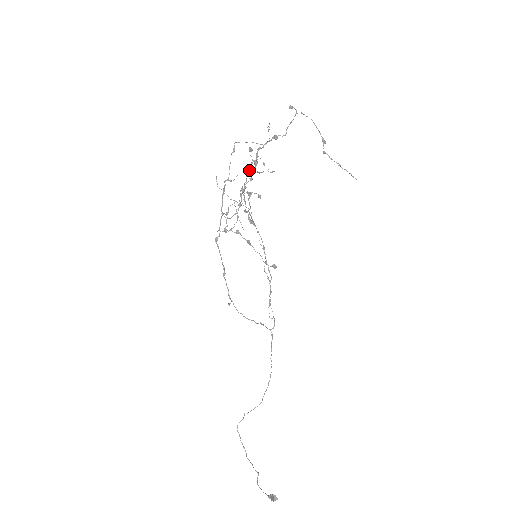
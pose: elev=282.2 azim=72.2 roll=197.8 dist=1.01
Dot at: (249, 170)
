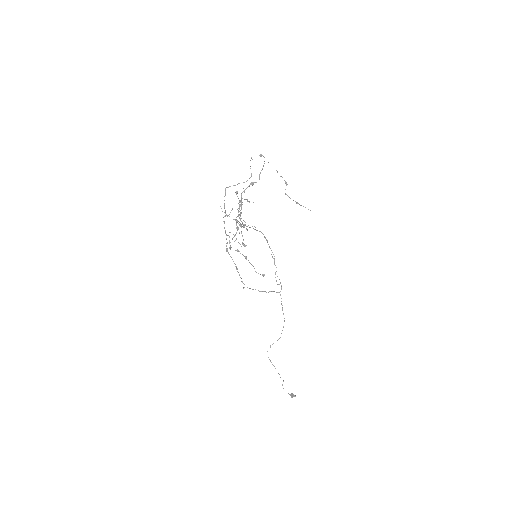
Dot at: (239, 206)
